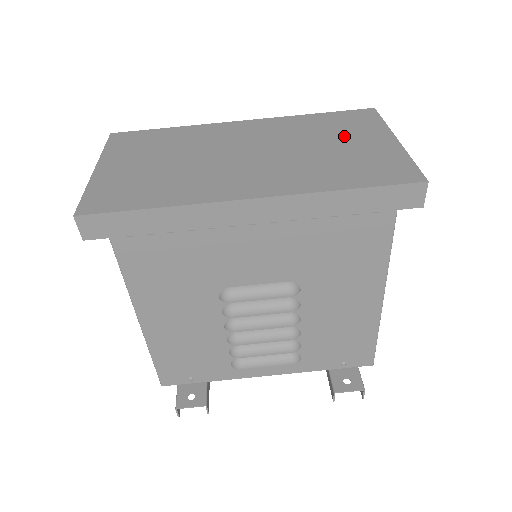
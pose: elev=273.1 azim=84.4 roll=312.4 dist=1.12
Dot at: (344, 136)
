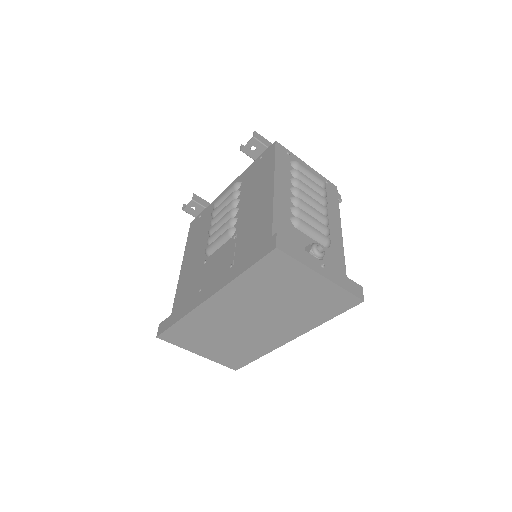
Dot at: (288, 287)
